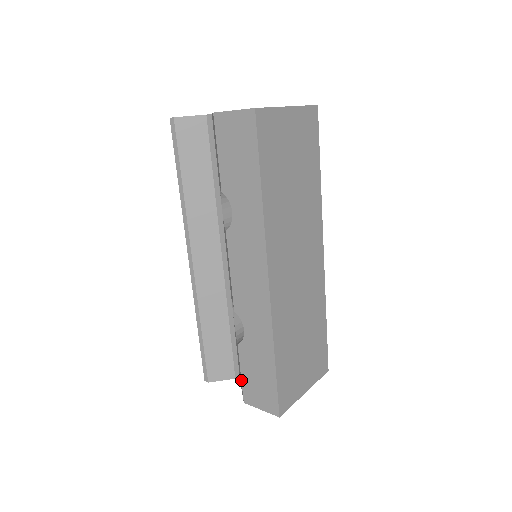
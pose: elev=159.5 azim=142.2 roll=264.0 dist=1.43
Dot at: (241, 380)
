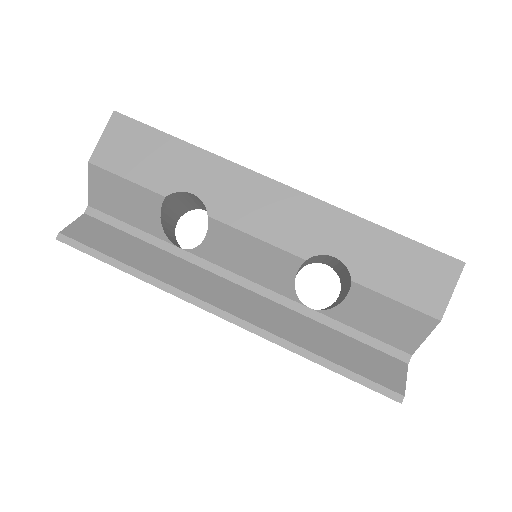
Dot at: (405, 305)
